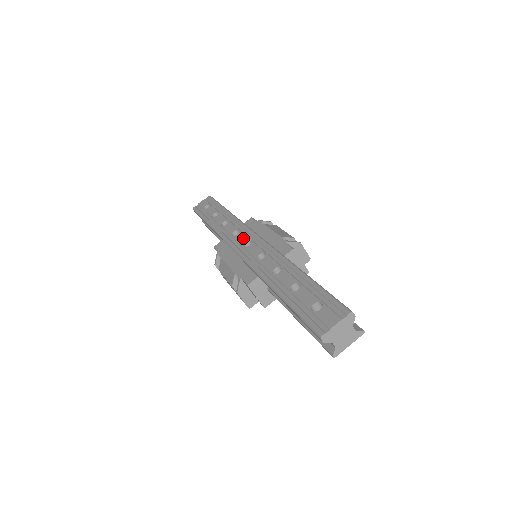
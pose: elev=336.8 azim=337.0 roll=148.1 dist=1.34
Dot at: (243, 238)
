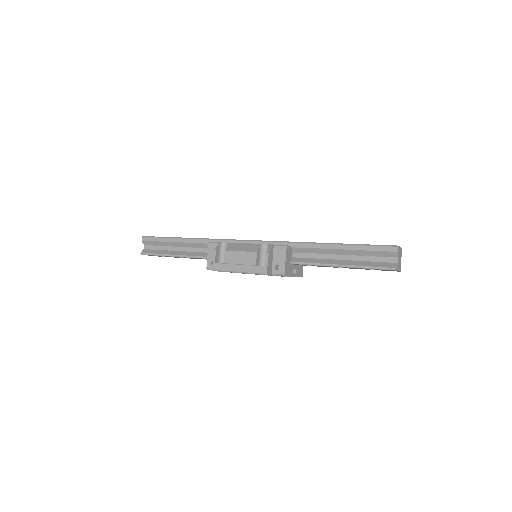
Dot at: occluded
